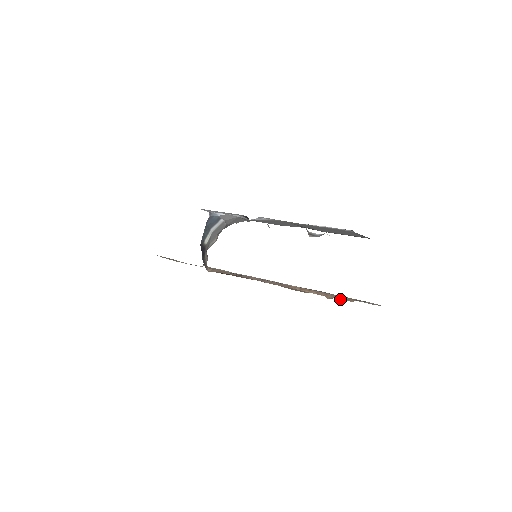
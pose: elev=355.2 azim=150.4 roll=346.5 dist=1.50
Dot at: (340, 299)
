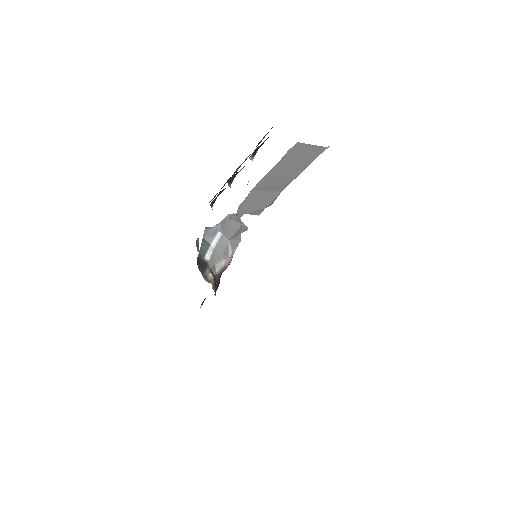
Dot at: occluded
